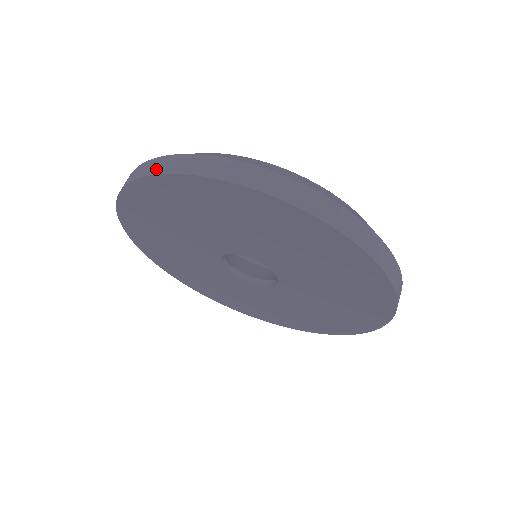
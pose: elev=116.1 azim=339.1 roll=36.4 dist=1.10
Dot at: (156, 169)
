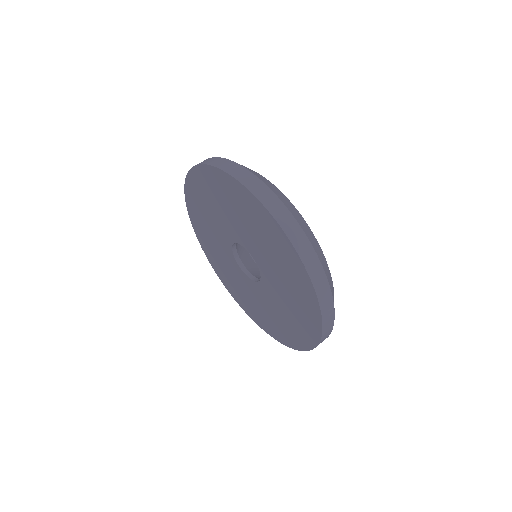
Dot at: (210, 162)
